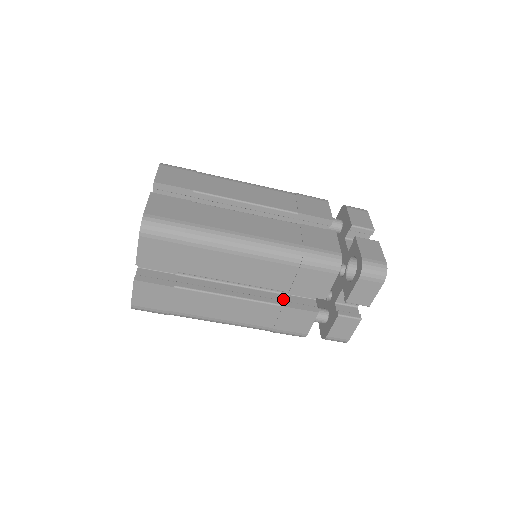
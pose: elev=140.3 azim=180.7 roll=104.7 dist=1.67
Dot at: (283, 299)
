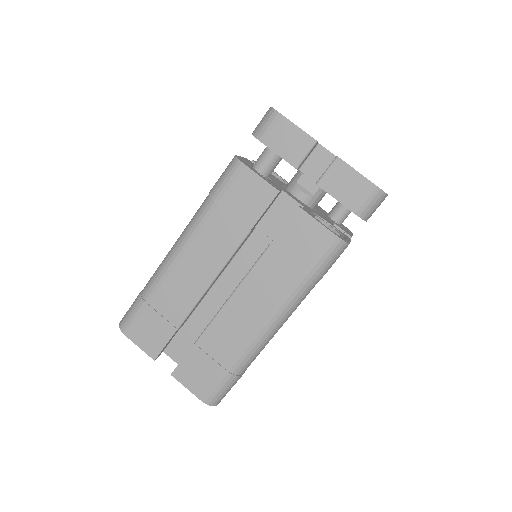
Dot at: occluded
